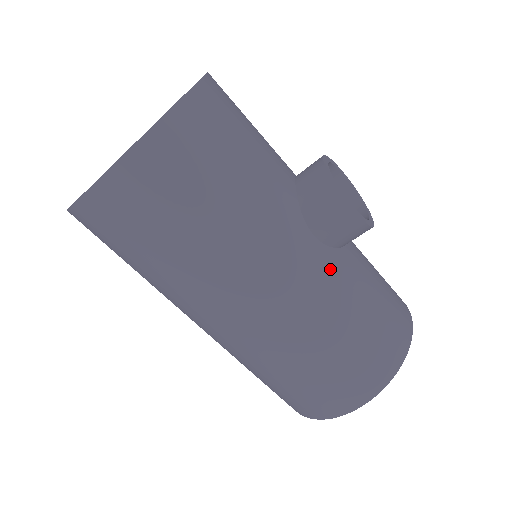
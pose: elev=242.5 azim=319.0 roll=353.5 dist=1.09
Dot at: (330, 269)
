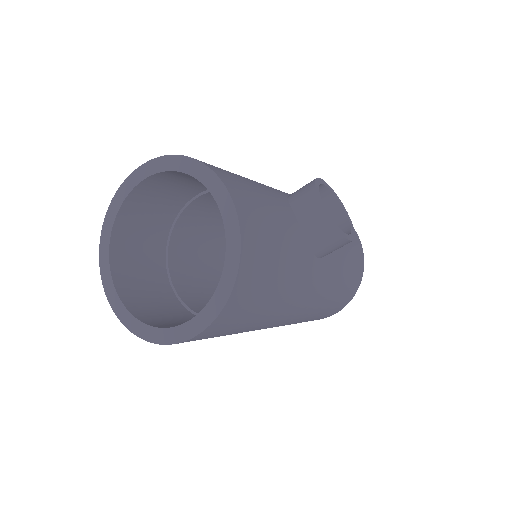
Dot at: (329, 269)
